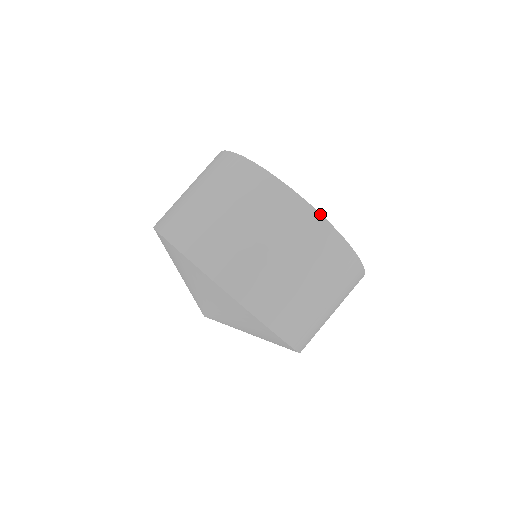
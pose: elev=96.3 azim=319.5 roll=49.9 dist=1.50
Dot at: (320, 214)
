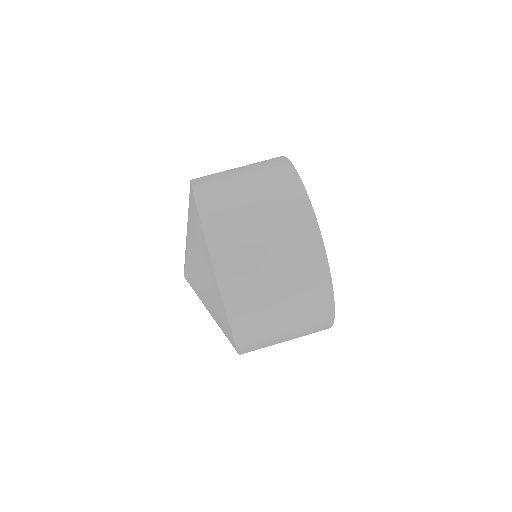
Dot at: (299, 176)
